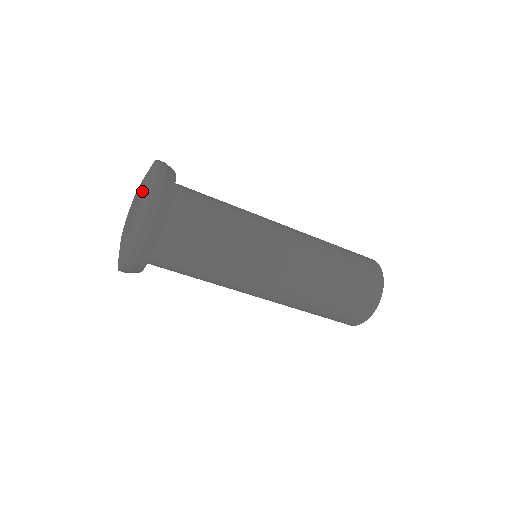
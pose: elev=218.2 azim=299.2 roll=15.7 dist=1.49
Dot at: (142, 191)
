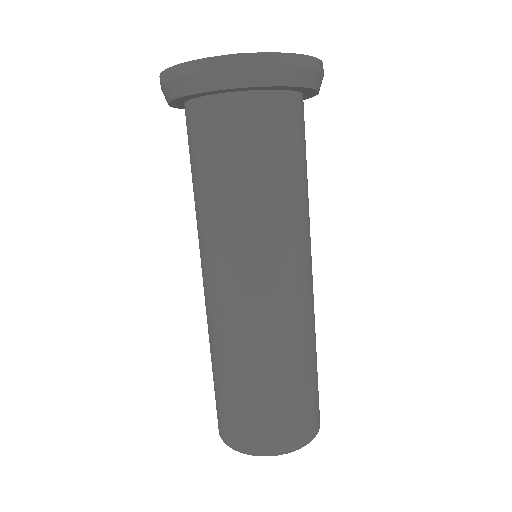
Dot at: occluded
